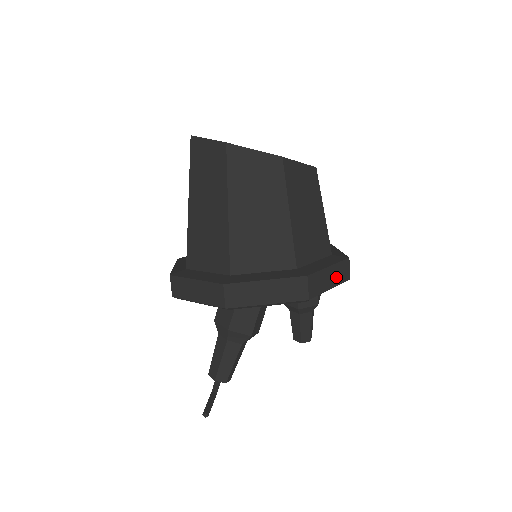
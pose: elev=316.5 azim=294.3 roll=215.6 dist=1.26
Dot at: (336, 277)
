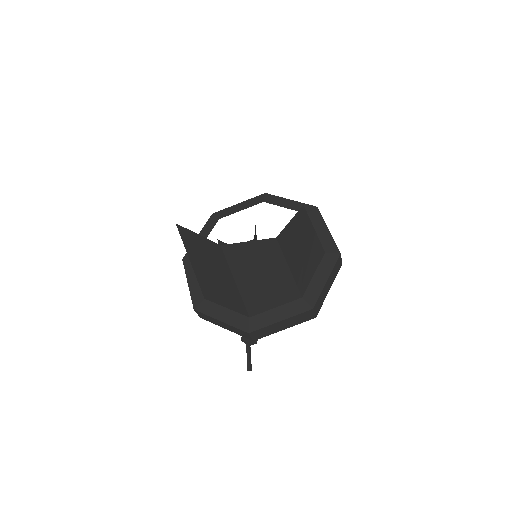
Dot at: (332, 278)
